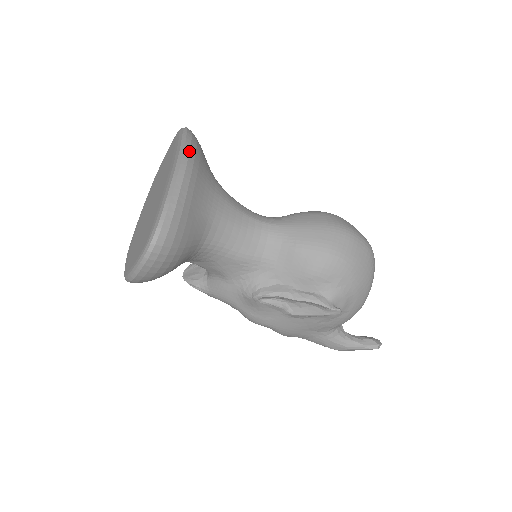
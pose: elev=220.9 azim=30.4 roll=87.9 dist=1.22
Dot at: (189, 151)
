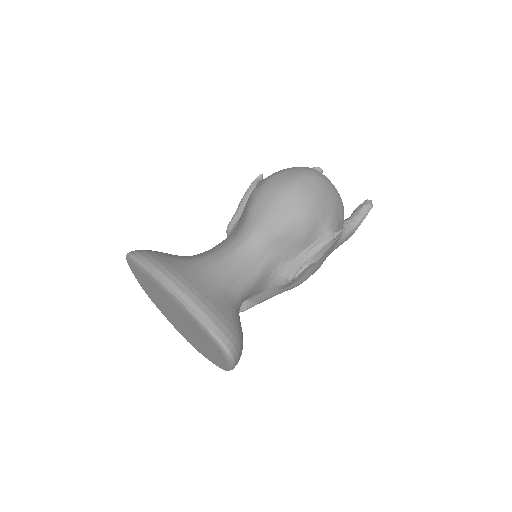
Dot at: (165, 275)
